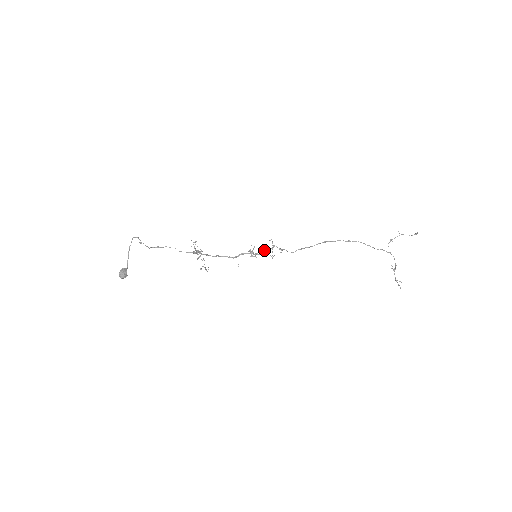
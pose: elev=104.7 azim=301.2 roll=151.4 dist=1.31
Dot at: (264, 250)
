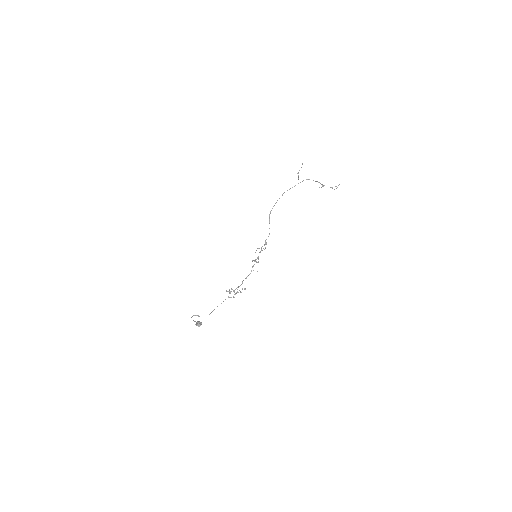
Dot at: occluded
